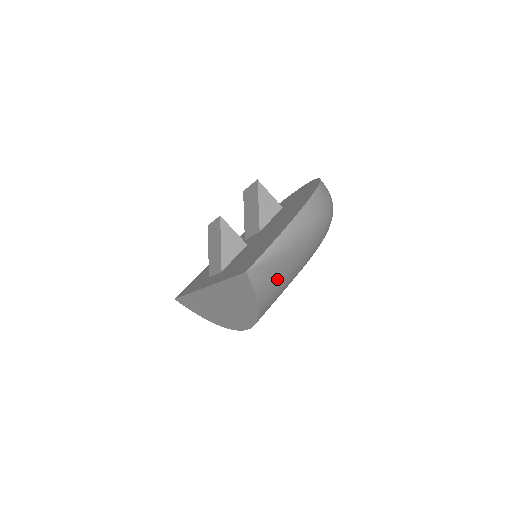
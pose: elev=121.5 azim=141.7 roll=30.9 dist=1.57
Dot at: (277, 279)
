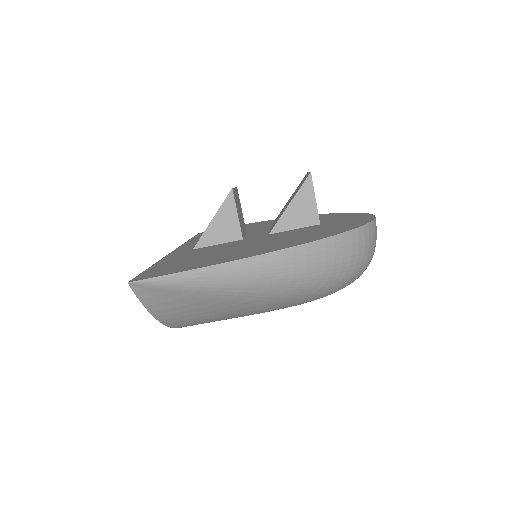
Dot at: (193, 309)
